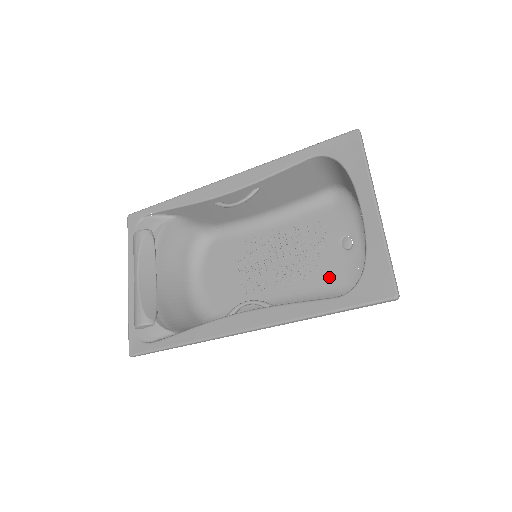
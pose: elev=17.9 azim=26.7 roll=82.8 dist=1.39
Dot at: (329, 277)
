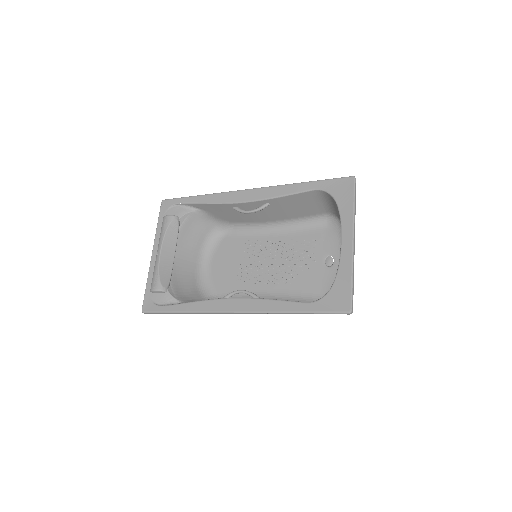
Dot at: (309, 285)
